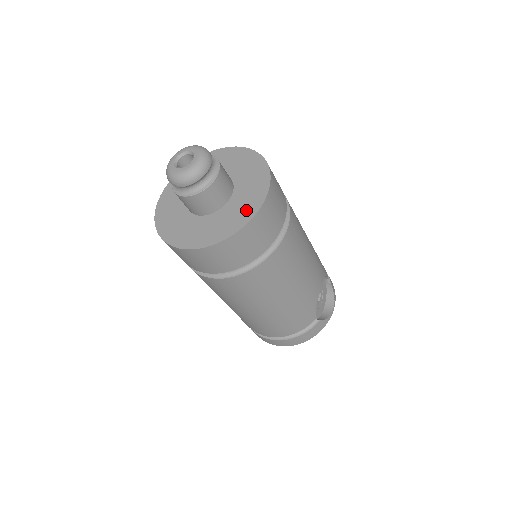
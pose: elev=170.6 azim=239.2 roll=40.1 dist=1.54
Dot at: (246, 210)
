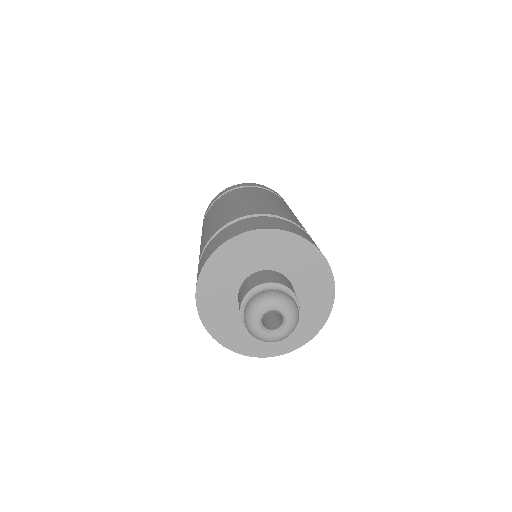
Dot at: (319, 309)
